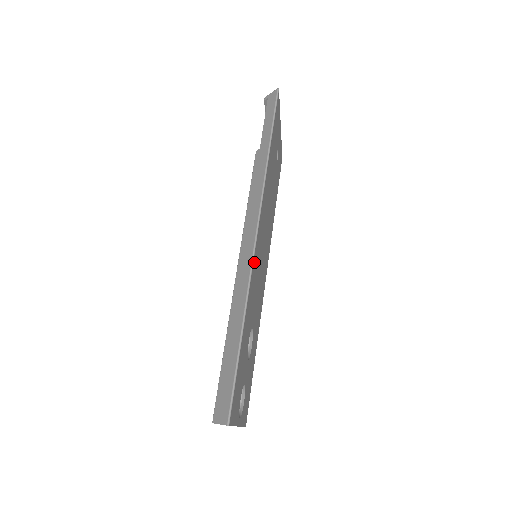
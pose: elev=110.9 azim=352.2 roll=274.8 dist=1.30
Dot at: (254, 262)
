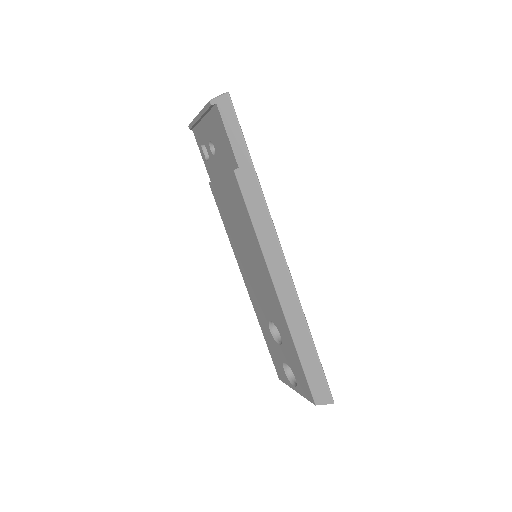
Dot at: occluded
